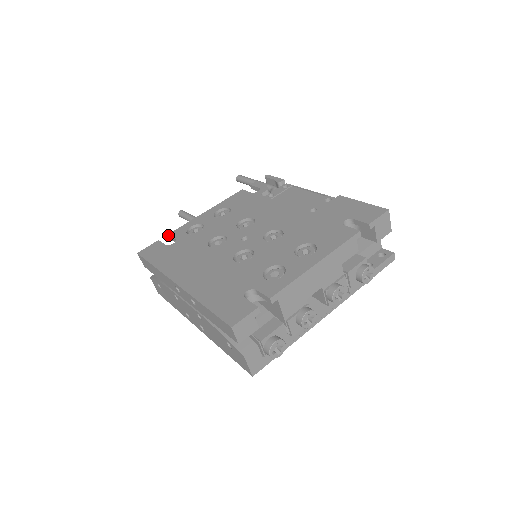
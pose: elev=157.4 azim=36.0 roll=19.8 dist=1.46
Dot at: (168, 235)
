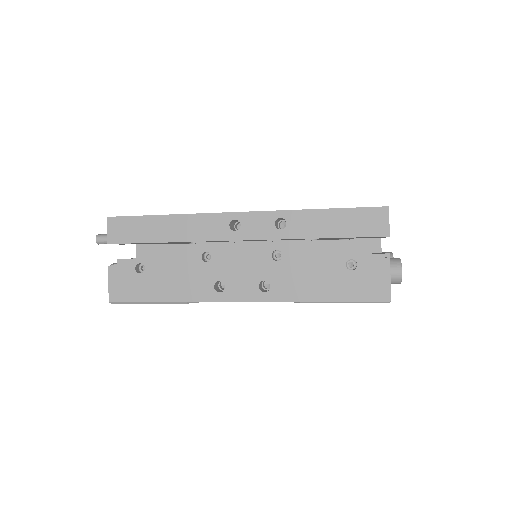
Dot at: occluded
